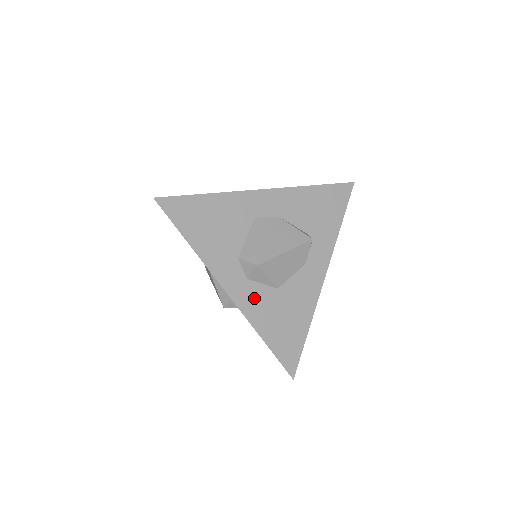
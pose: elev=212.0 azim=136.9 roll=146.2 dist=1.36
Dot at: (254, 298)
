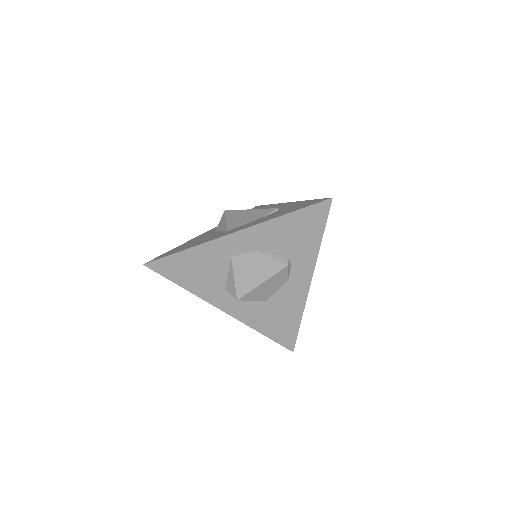
Dot at: (247, 311)
